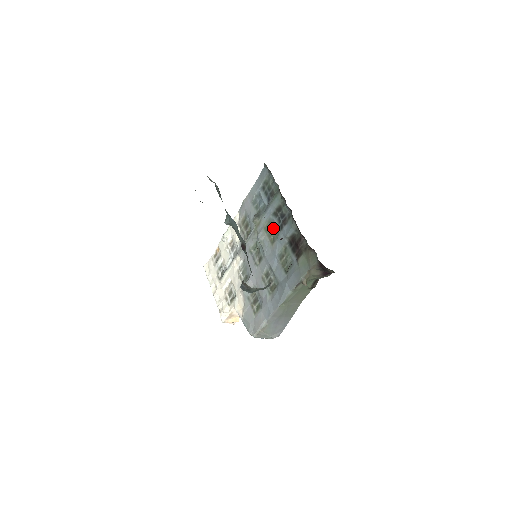
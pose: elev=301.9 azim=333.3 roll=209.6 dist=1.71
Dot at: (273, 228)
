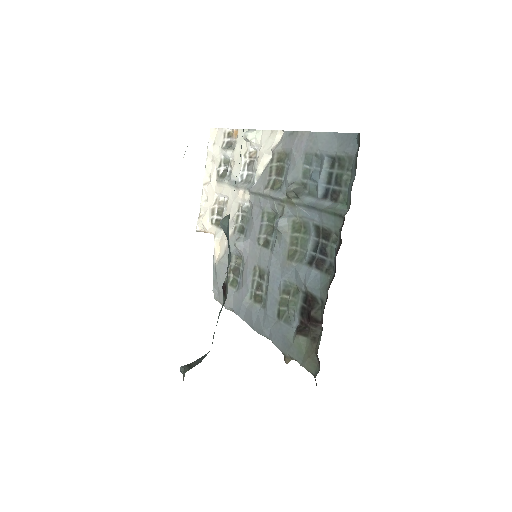
Dot at: (303, 242)
